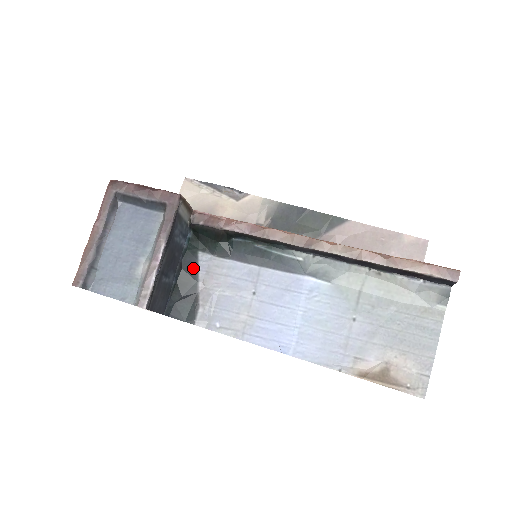
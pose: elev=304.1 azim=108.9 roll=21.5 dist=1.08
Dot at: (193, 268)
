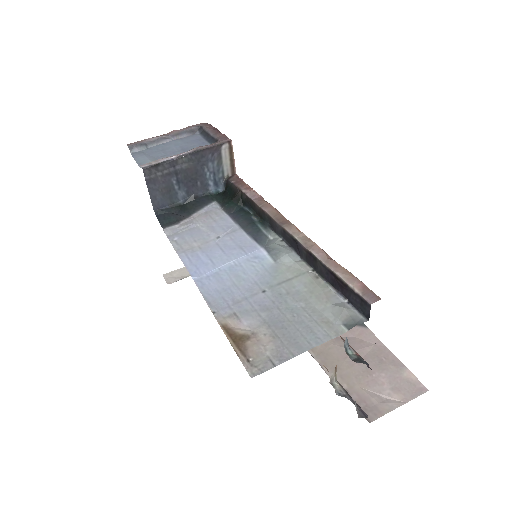
Dot at: (201, 205)
